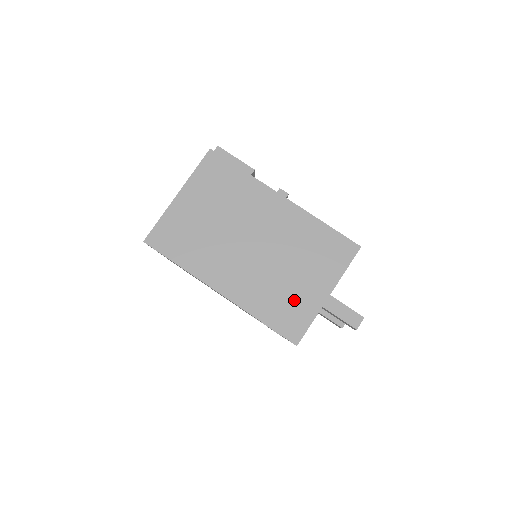
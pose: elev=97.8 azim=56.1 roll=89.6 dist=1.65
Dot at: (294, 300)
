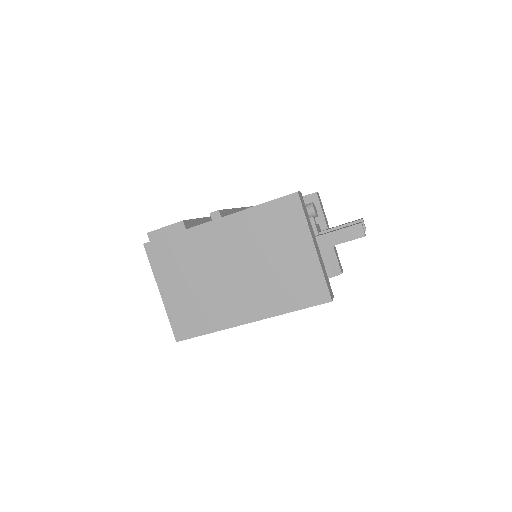
Dot at: (297, 276)
